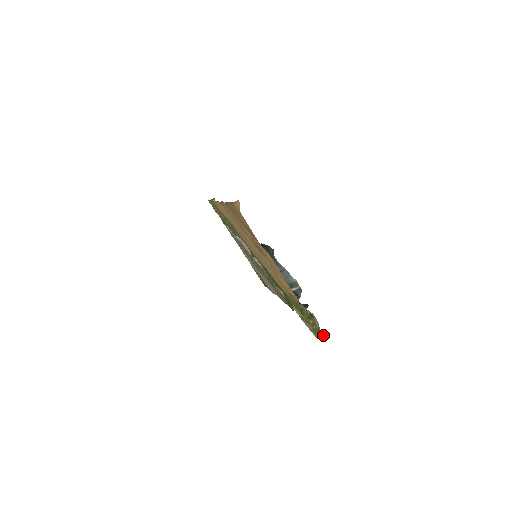
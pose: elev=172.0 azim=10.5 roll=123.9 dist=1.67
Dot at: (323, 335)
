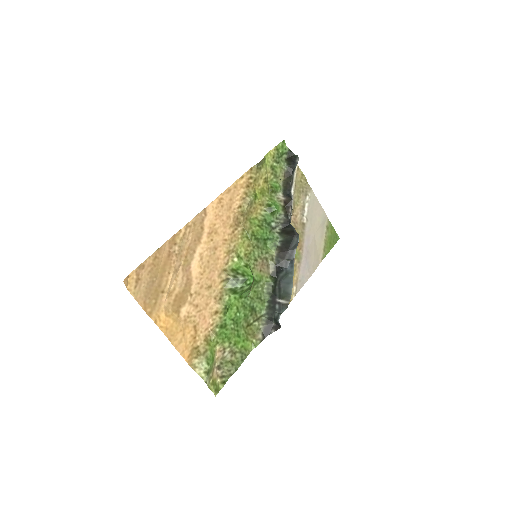
Dot at: (214, 390)
